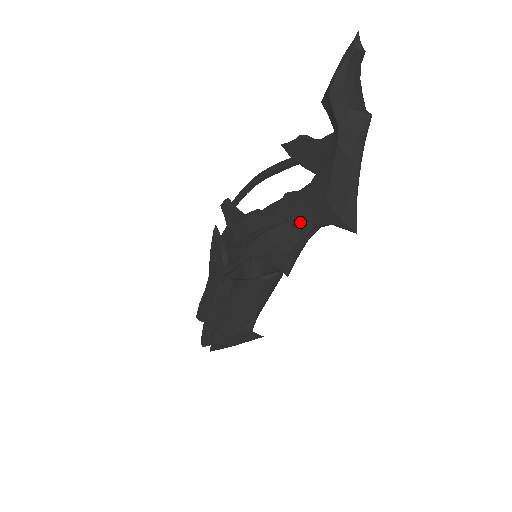
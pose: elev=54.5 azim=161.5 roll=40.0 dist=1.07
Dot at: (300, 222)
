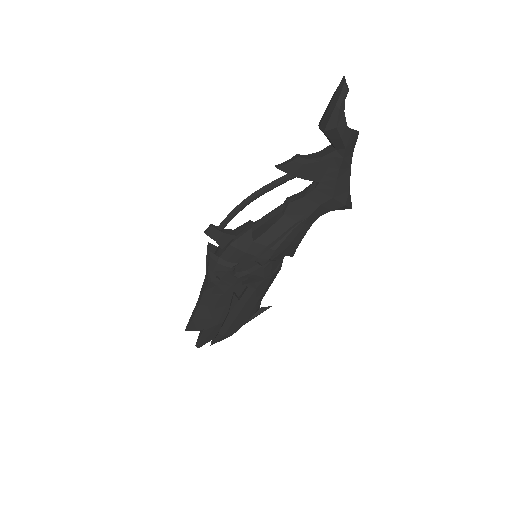
Dot at: (310, 218)
